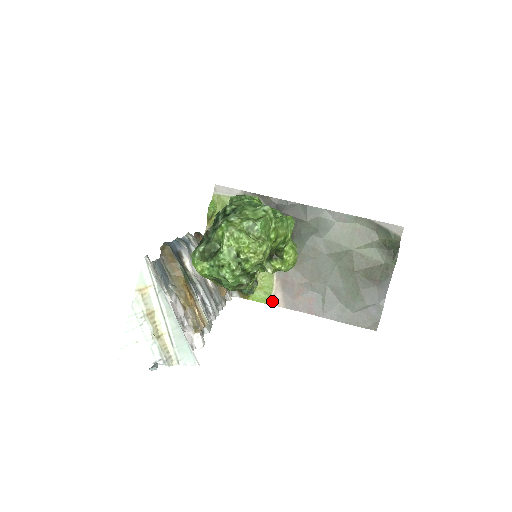
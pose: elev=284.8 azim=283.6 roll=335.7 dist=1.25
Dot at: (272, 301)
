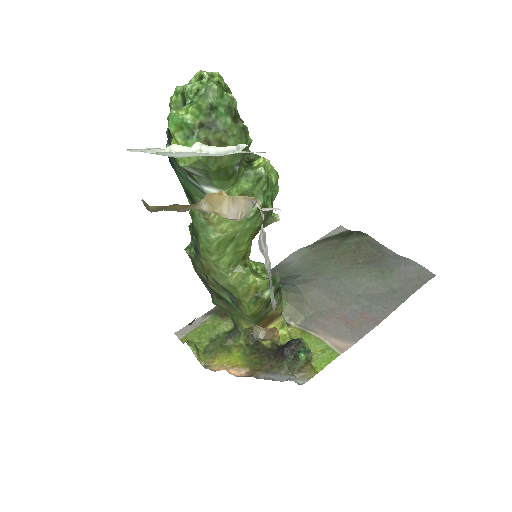
Dot at: (338, 350)
